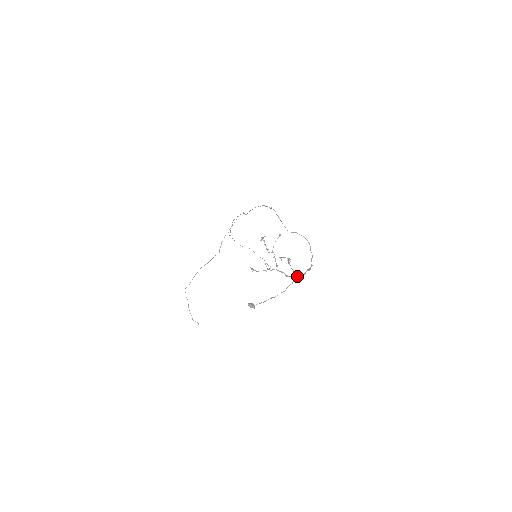
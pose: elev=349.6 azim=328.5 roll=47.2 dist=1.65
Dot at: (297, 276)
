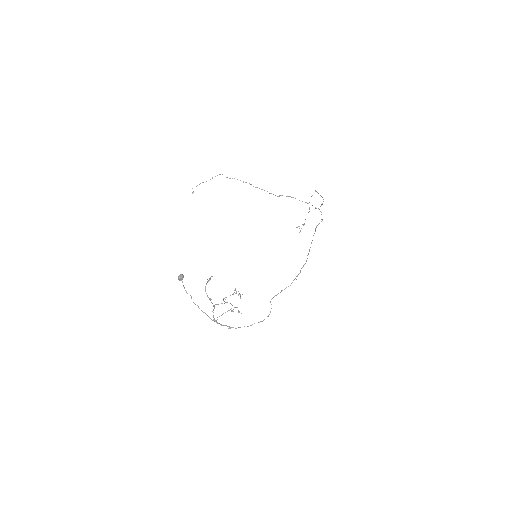
Dot at: (216, 320)
